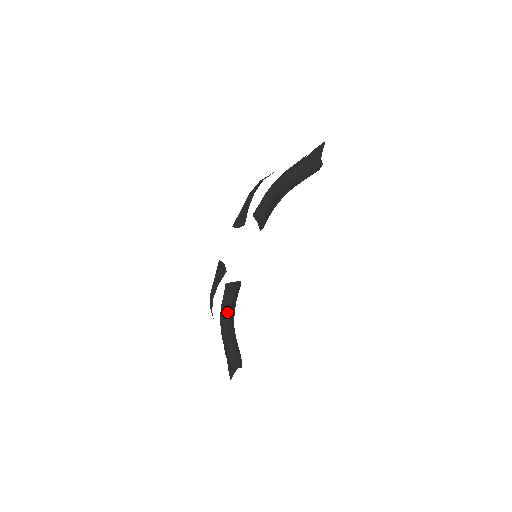
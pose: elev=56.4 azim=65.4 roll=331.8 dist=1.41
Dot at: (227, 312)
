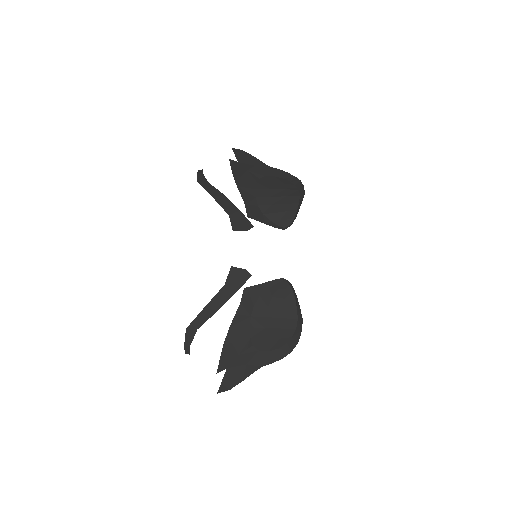
Dot at: (248, 317)
